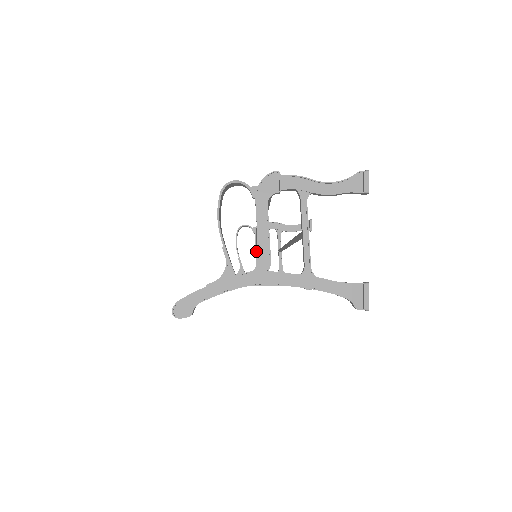
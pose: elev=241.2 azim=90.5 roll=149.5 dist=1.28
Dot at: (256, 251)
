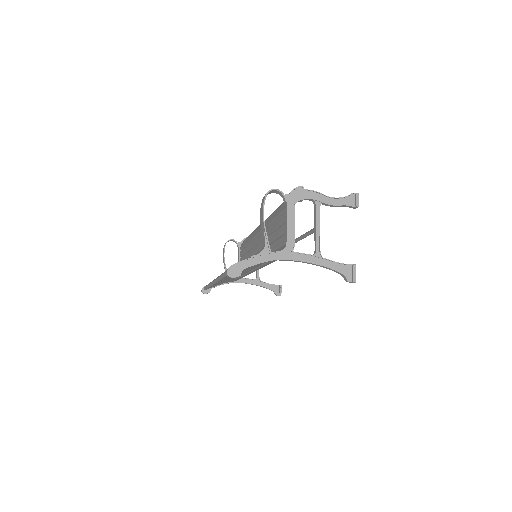
Dot at: (239, 261)
